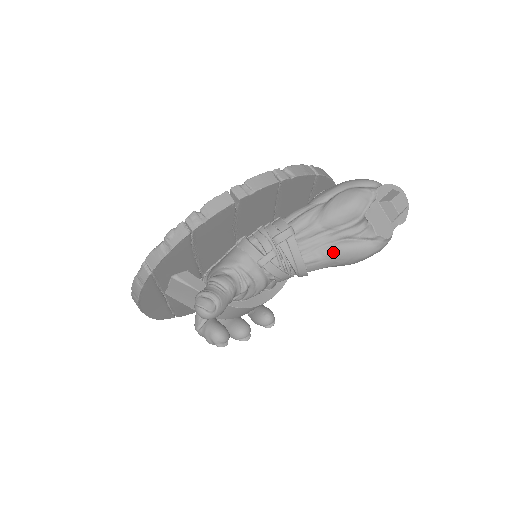
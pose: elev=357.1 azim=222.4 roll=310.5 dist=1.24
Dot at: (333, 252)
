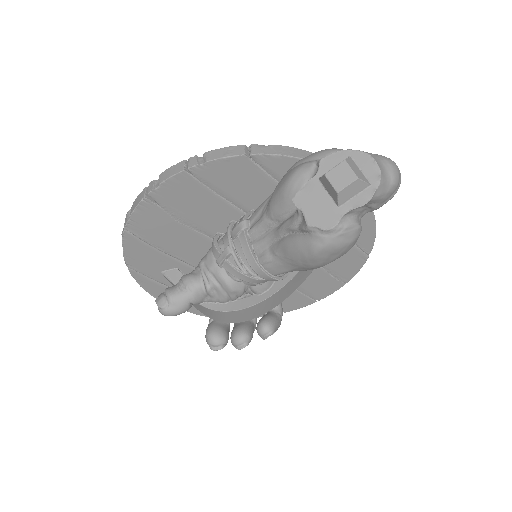
Dot at: (280, 250)
